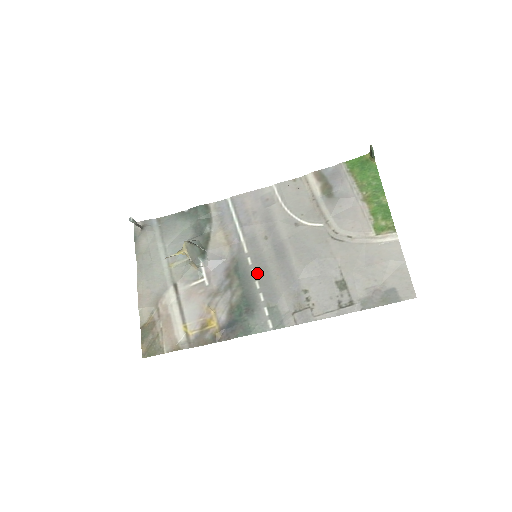
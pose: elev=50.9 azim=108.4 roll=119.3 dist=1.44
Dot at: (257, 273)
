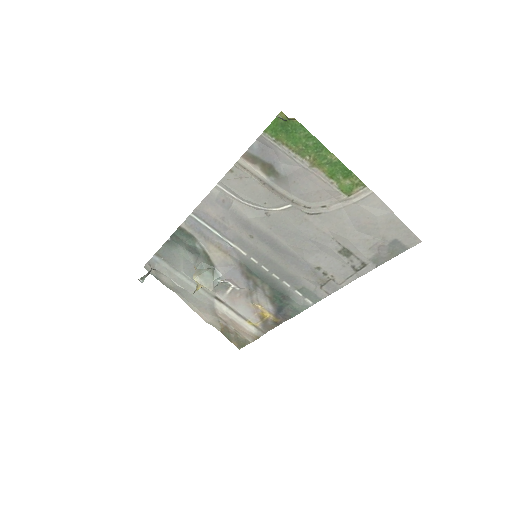
Dot at: (268, 268)
